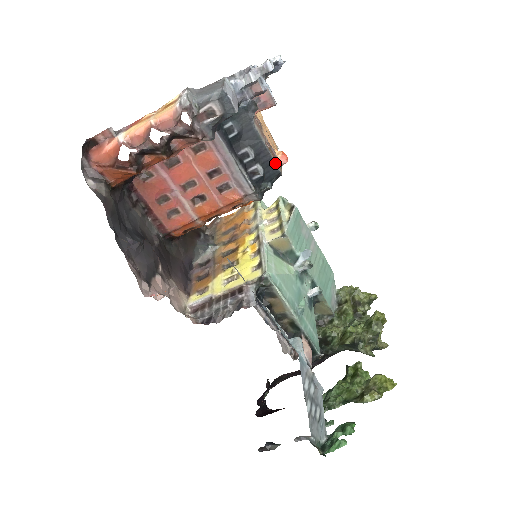
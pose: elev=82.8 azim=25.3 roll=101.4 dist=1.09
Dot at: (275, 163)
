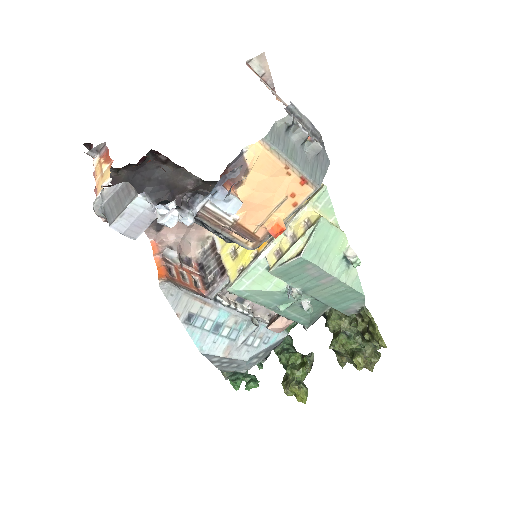
Dot at: (239, 244)
